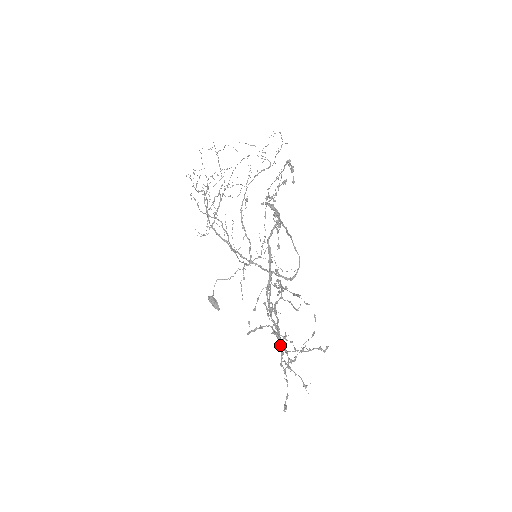
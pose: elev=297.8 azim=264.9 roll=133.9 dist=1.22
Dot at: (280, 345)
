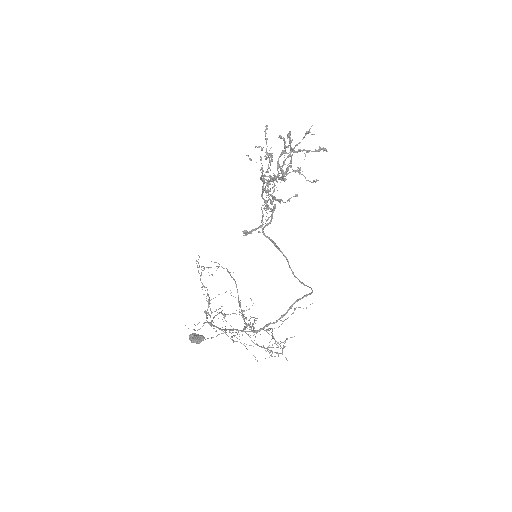
Dot at: (279, 178)
